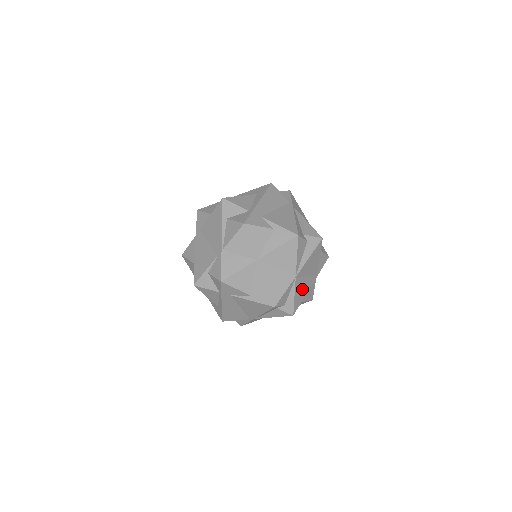
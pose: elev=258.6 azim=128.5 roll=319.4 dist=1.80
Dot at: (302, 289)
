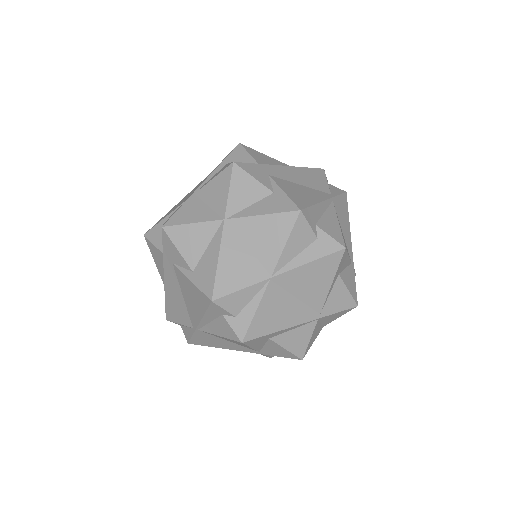
Dot at: (279, 312)
